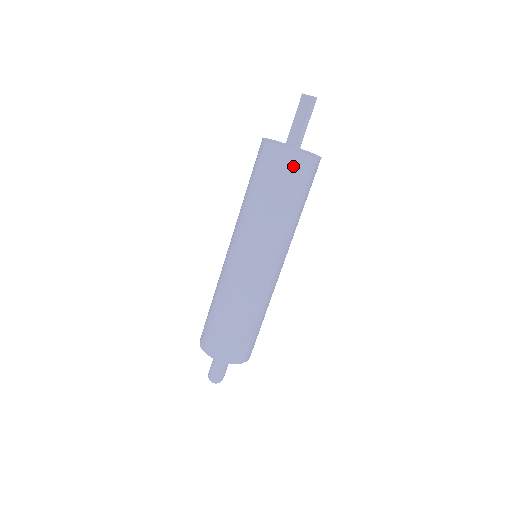
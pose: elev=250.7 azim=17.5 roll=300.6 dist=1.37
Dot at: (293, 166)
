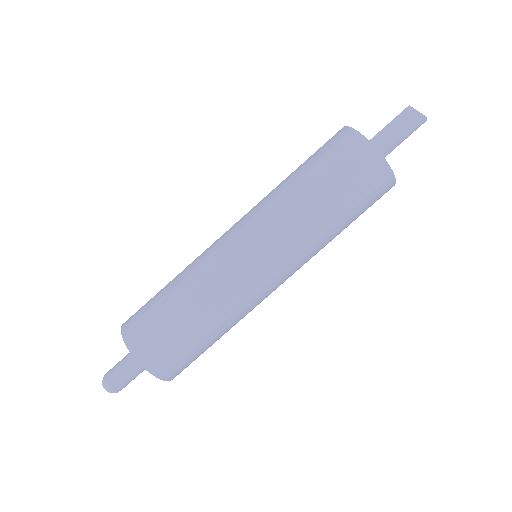
Dot at: (377, 180)
